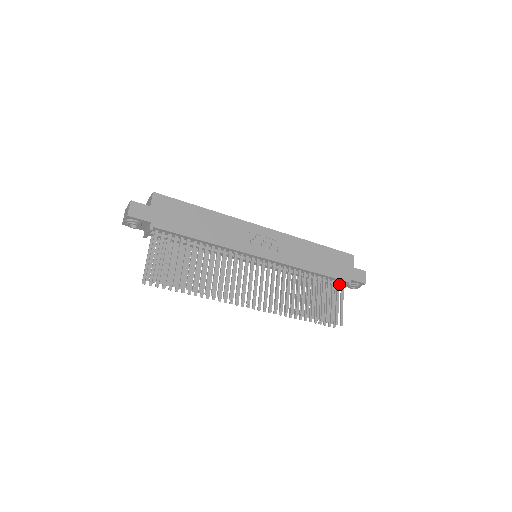
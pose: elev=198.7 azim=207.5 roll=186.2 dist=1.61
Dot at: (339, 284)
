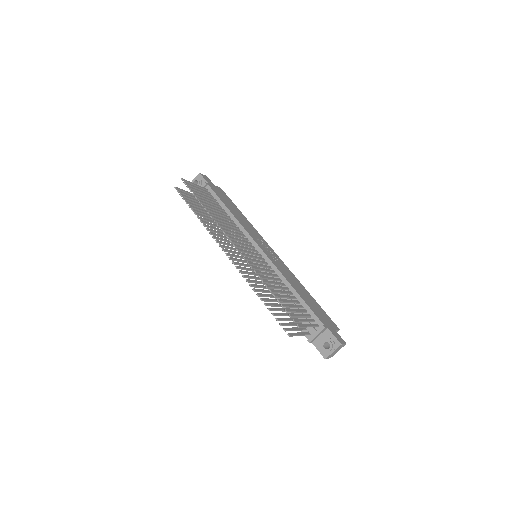
Dot at: (314, 327)
